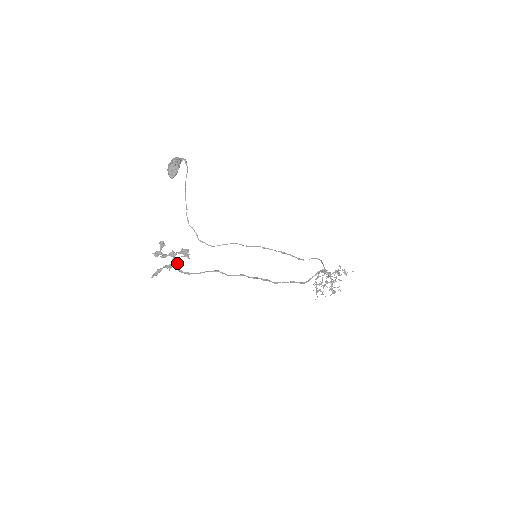
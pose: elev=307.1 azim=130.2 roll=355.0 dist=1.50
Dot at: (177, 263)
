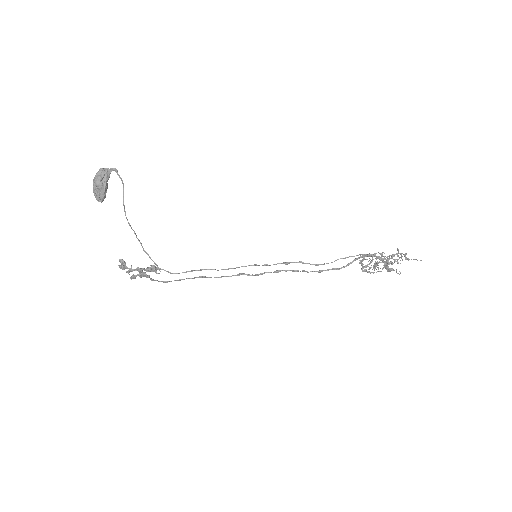
Dot at: (147, 277)
